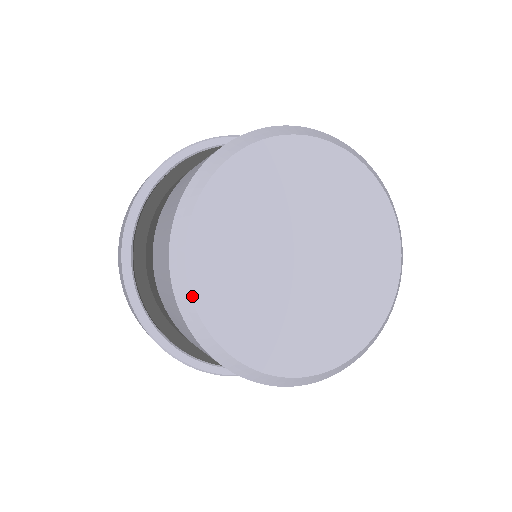
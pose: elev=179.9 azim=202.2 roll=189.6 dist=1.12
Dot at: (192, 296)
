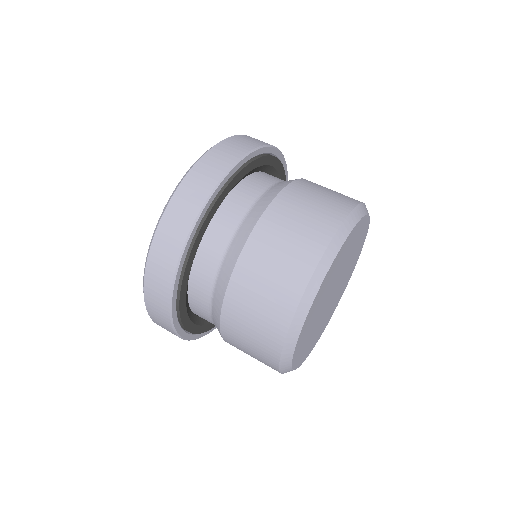
Dot at: occluded
